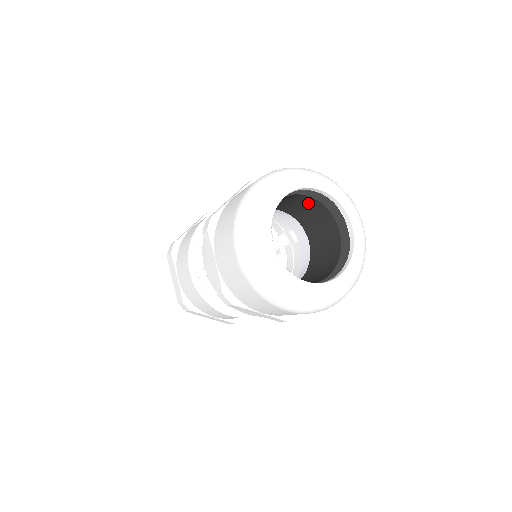
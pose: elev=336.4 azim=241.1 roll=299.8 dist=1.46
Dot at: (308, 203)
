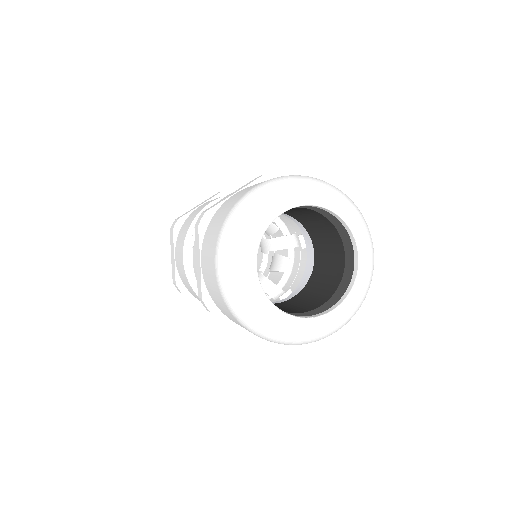
Dot at: (317, 217)
